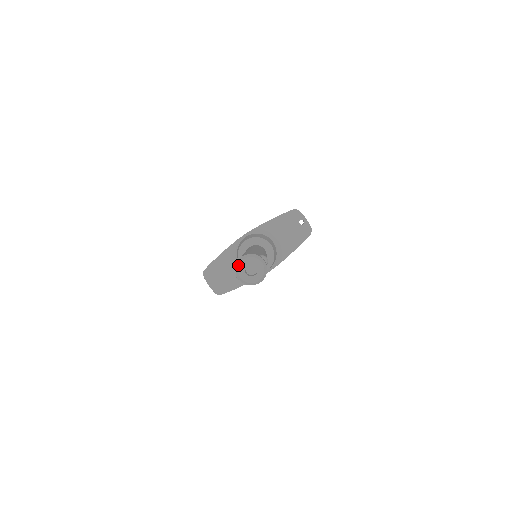
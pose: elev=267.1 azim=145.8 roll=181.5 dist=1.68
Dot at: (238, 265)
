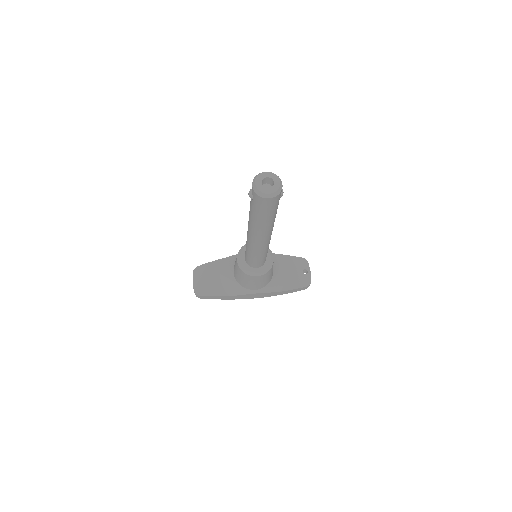
Dot at: (259, 174)
